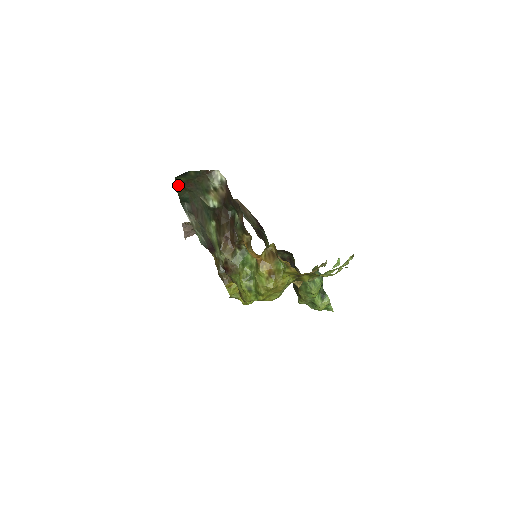
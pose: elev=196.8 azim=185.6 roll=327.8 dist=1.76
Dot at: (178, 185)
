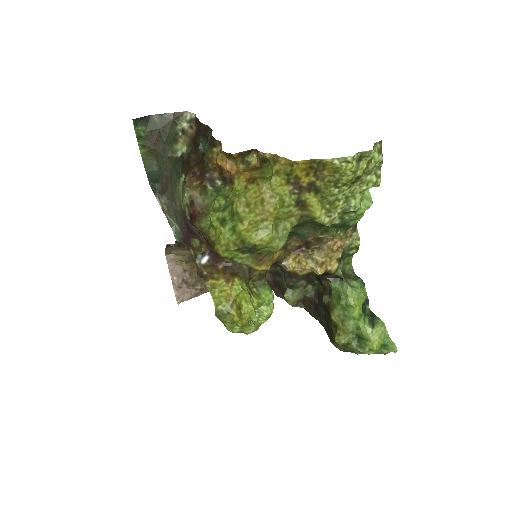
Dot at: (141, 144)
